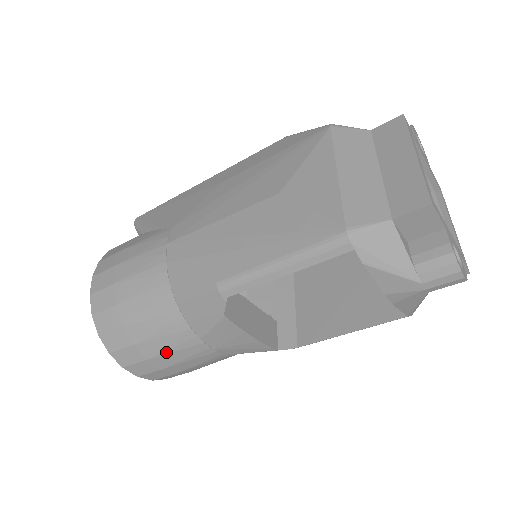
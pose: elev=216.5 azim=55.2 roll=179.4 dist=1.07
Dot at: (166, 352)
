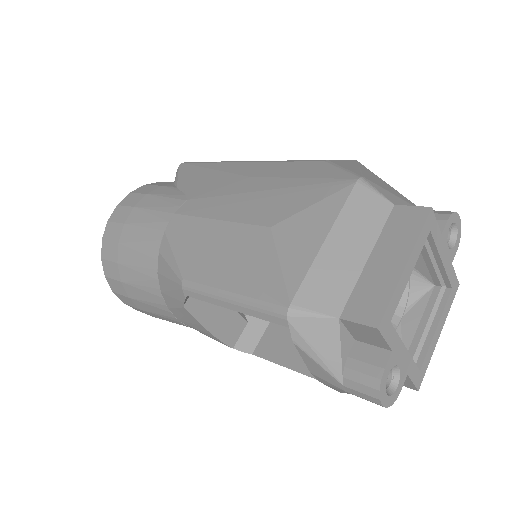
Dot at: (143, 301)
